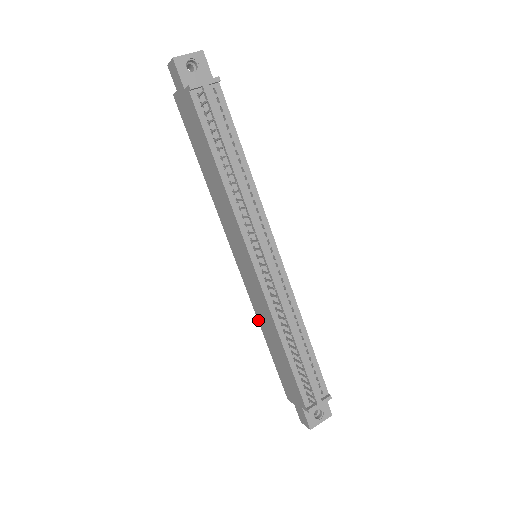
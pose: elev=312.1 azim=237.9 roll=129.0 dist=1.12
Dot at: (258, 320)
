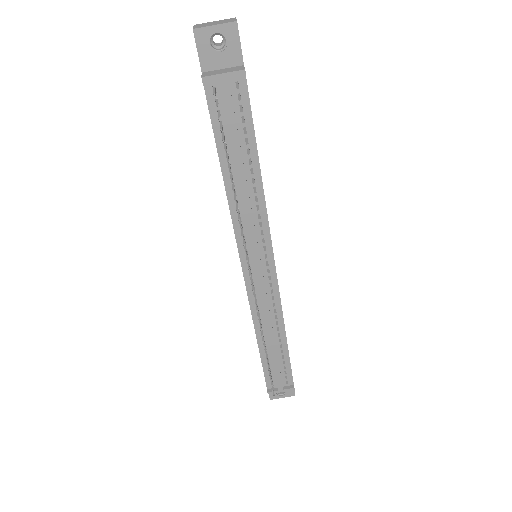
Dot at: occluded
